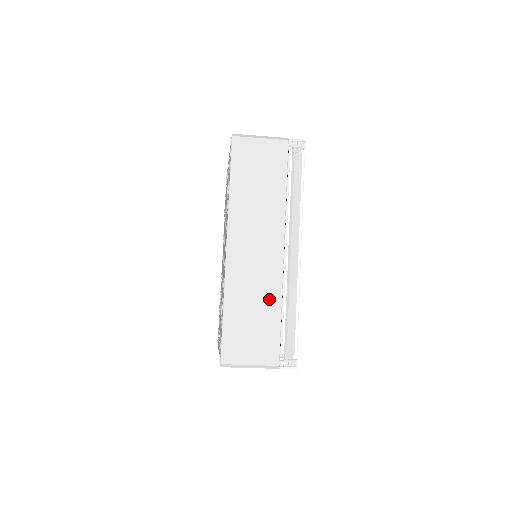
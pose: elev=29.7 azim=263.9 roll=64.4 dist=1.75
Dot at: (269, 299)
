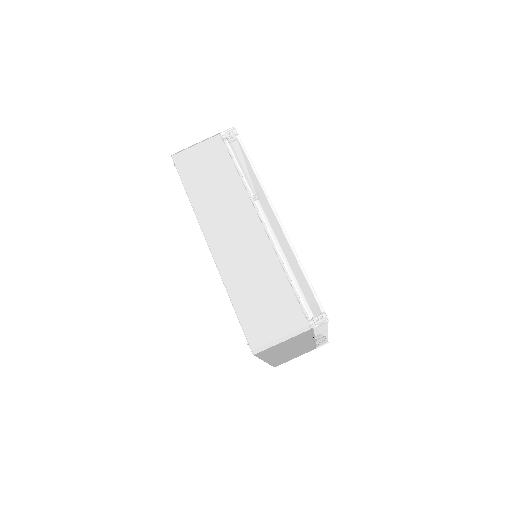
Dot at: (268, 269)
